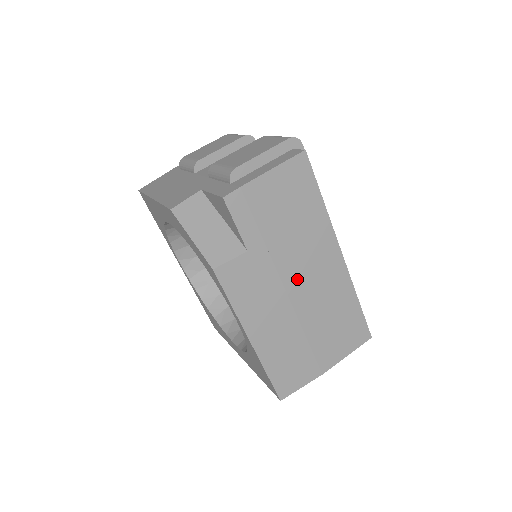
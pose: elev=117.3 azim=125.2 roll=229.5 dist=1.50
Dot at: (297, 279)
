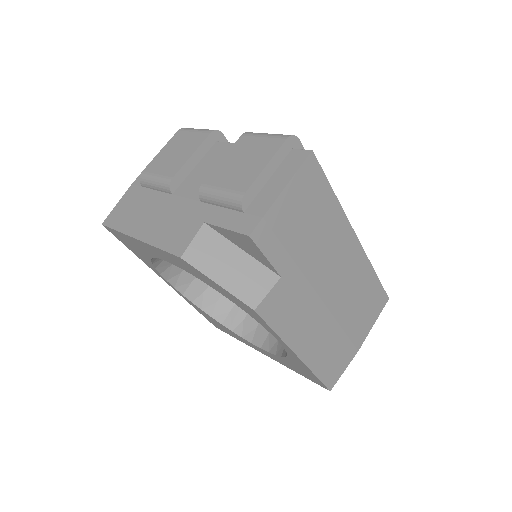
Dot at: (326, 280)
